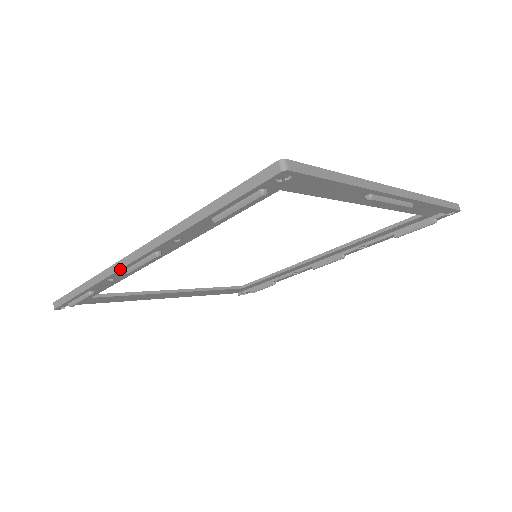
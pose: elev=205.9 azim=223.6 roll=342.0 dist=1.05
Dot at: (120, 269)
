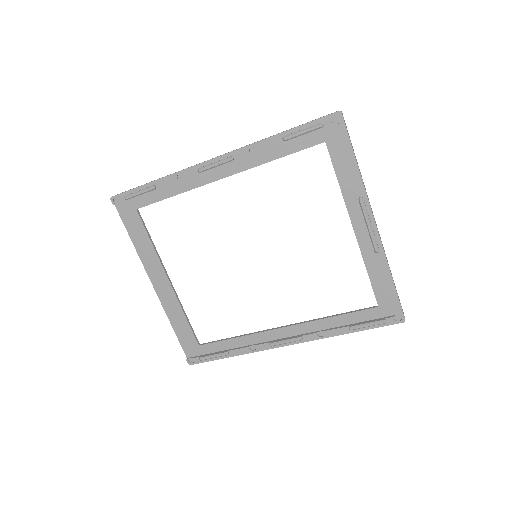
Dot at: (198, 164)
